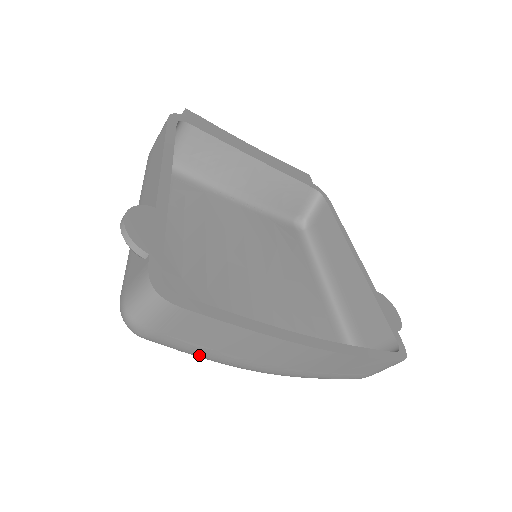
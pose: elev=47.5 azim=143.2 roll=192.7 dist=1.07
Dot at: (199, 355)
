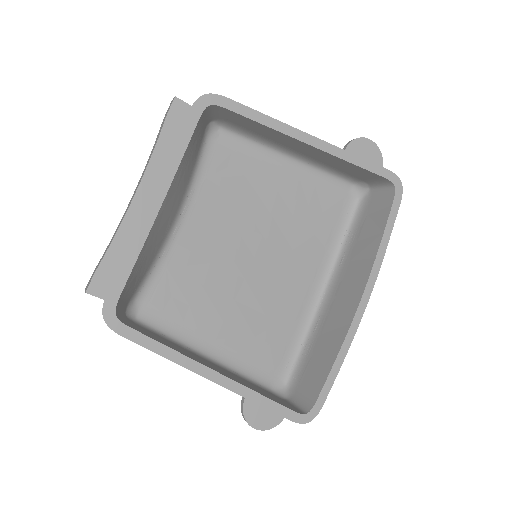
Dot at: occluded
